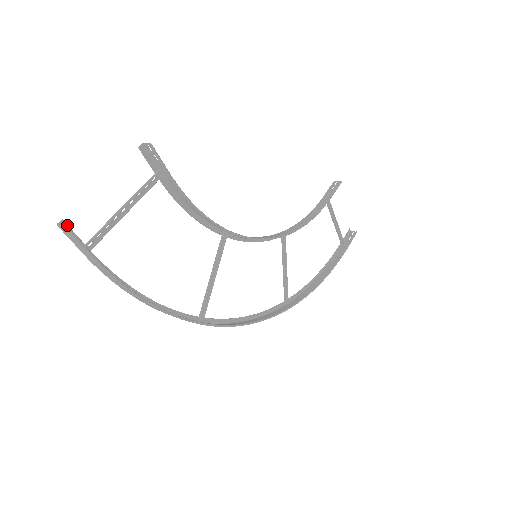
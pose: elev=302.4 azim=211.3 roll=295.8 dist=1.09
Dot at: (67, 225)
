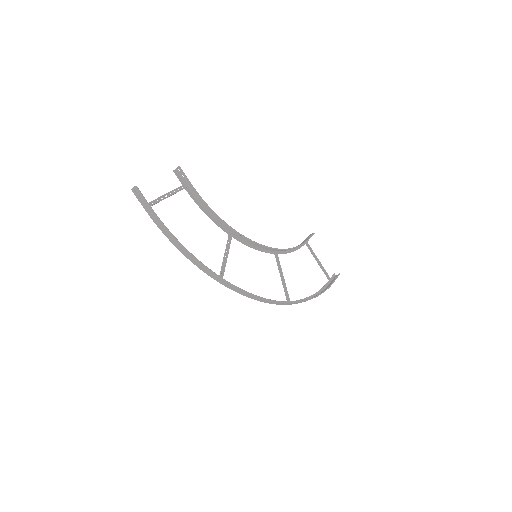
Dot at: (136, 192)
